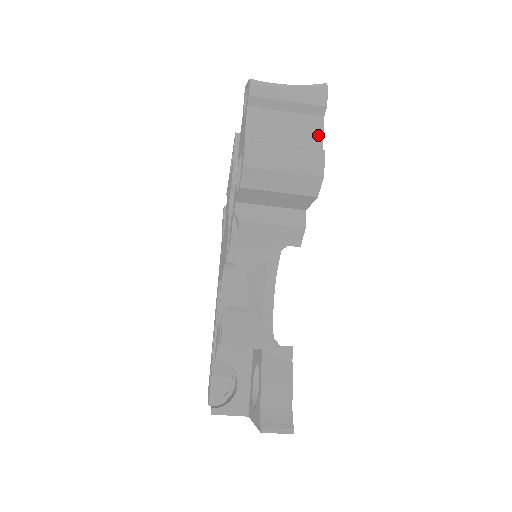
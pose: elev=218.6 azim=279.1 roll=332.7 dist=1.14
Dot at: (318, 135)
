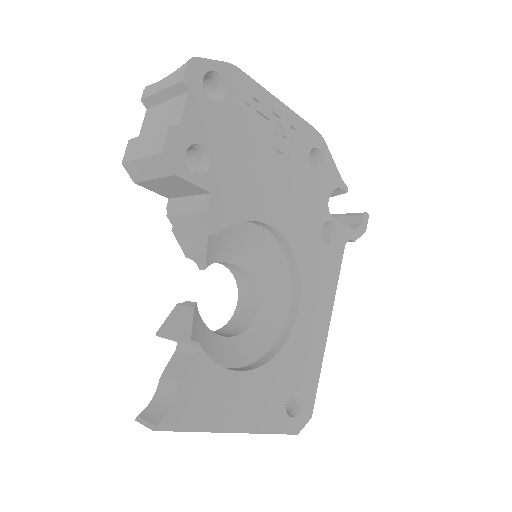
Dot at: (180, 112)
